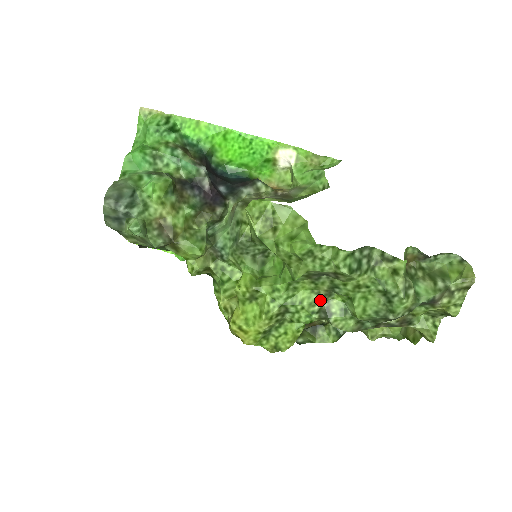
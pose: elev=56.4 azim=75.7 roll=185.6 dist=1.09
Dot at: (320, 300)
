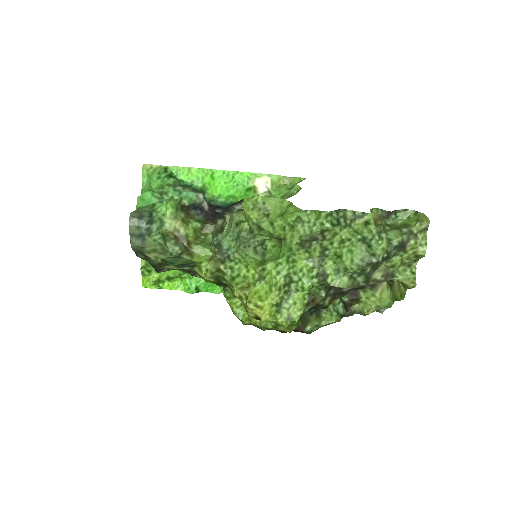
Dot at: (316, 266)
